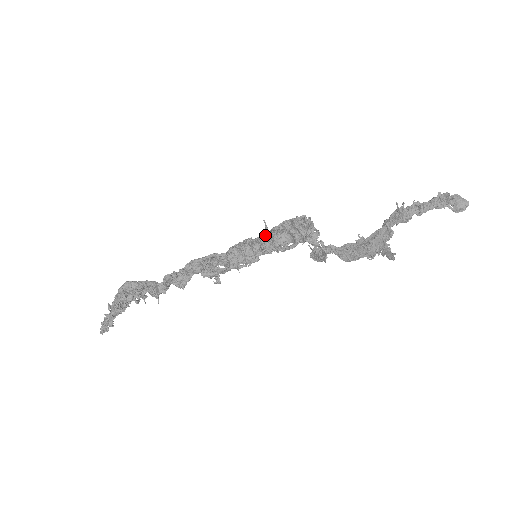
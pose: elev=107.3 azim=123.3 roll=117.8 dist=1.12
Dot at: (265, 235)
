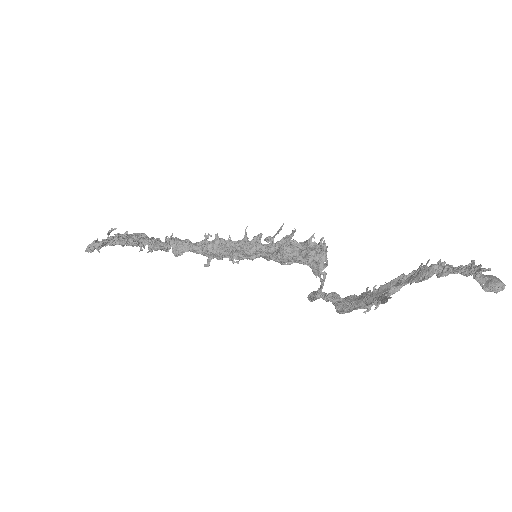
Dot at: (275, 234)
